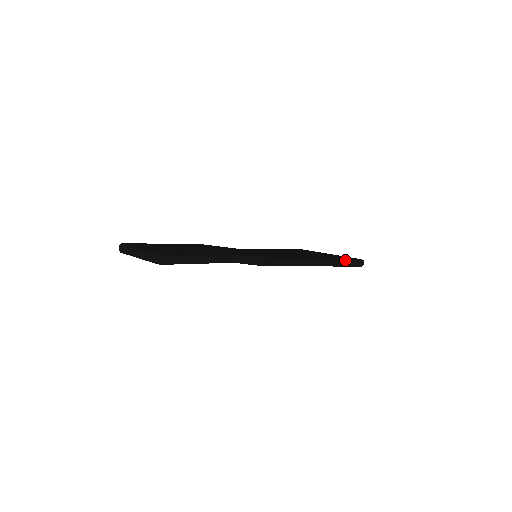
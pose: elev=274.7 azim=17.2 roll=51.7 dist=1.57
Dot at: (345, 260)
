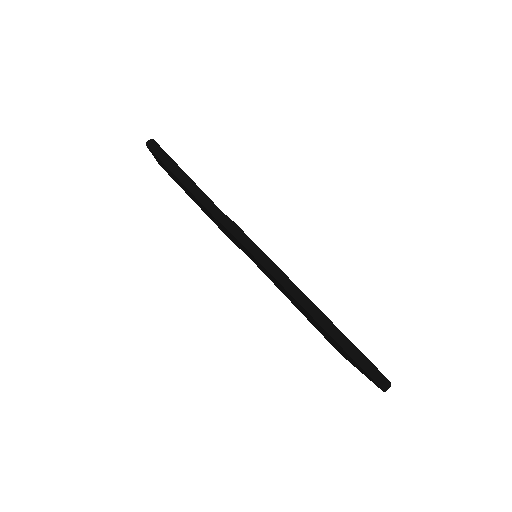
Dot at: (353, 344)
